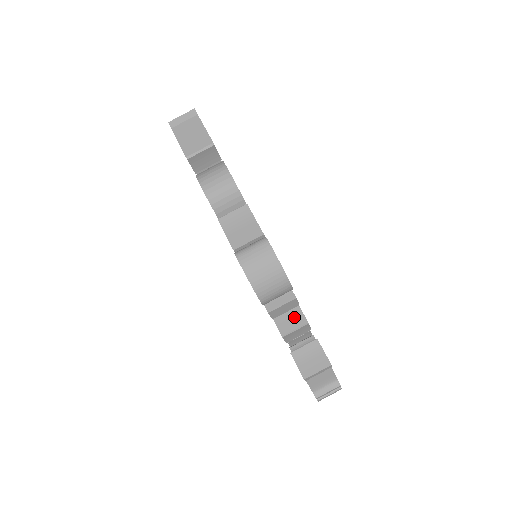
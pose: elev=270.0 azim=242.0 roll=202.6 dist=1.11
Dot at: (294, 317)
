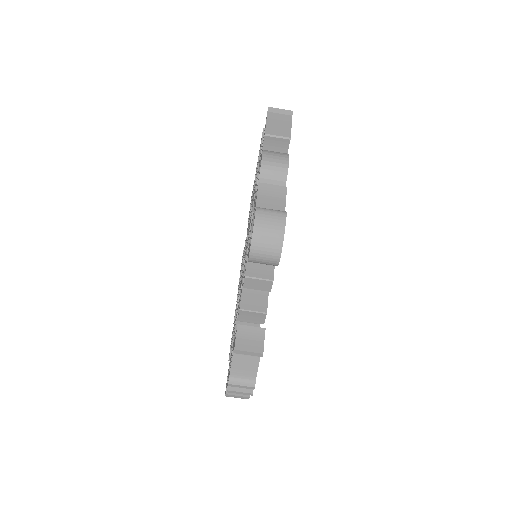
Dot at: (259, 302)
